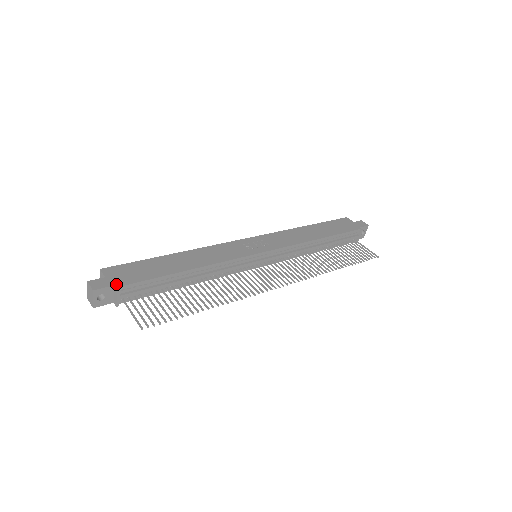
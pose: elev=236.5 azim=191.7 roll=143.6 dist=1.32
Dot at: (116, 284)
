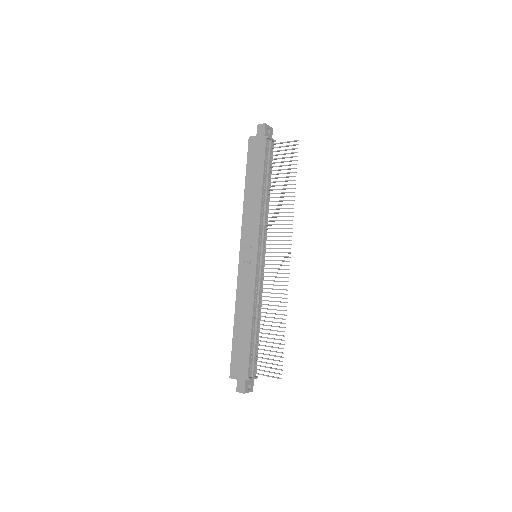
Dot at: (245, 378)
